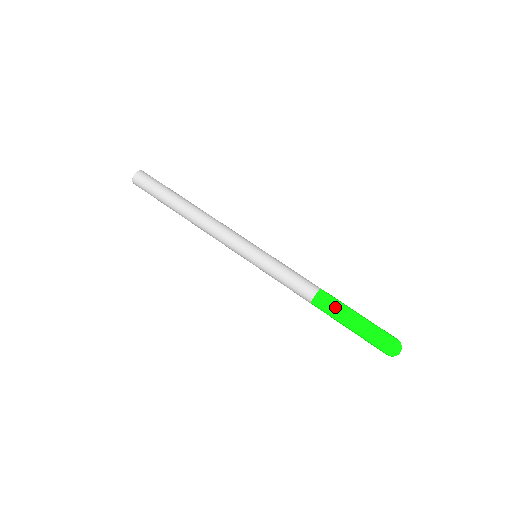
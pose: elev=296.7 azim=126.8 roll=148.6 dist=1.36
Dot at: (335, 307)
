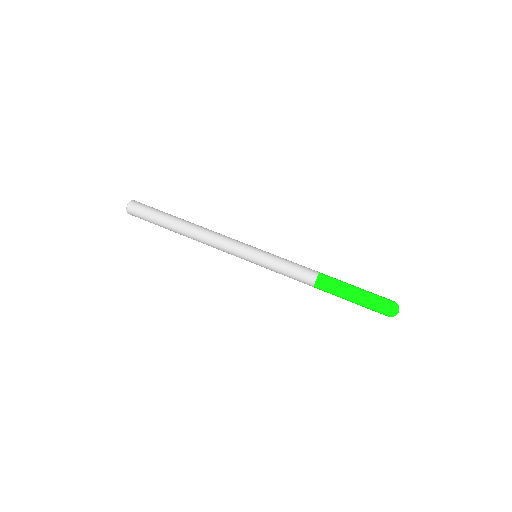
Dot at: (333, 292)
